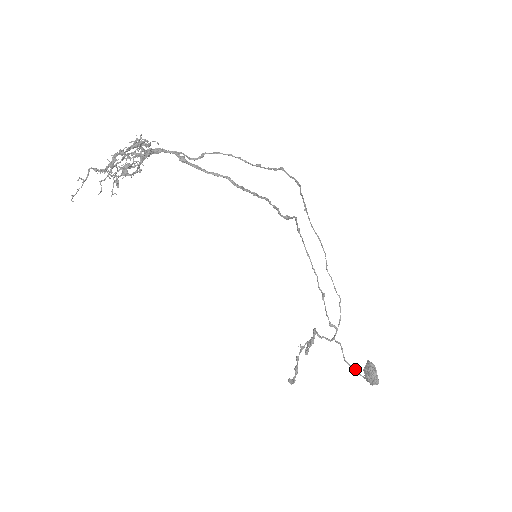
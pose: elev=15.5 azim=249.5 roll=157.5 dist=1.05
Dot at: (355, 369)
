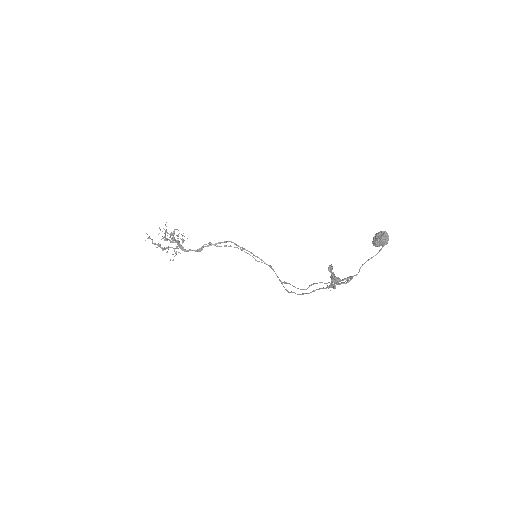
Dot at: (375, 255)
